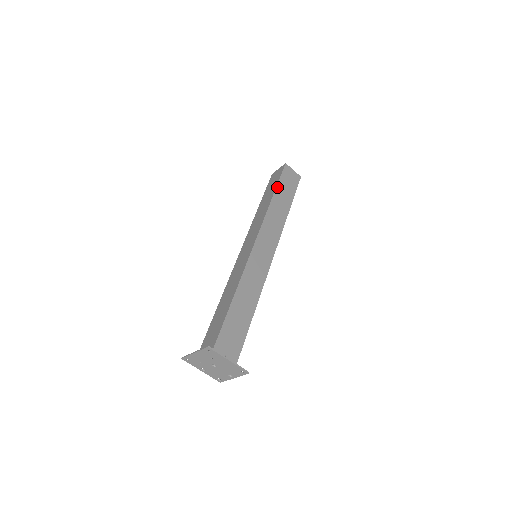
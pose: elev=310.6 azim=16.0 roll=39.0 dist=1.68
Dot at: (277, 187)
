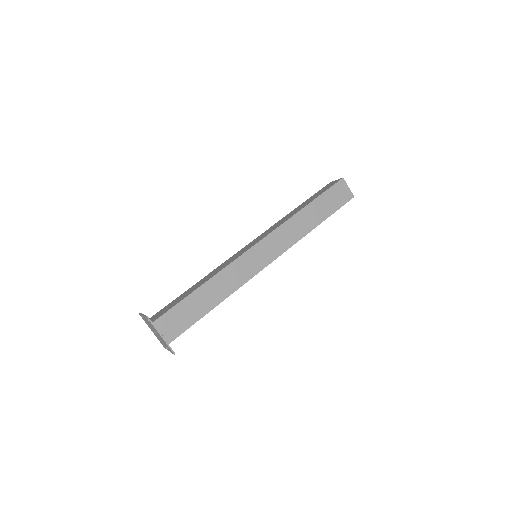
Dot at: (316, 199)
